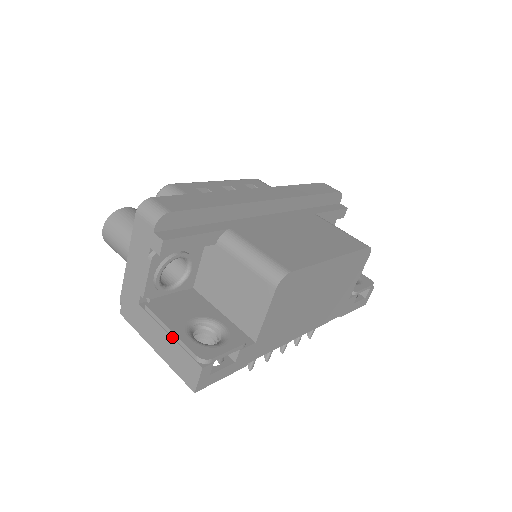
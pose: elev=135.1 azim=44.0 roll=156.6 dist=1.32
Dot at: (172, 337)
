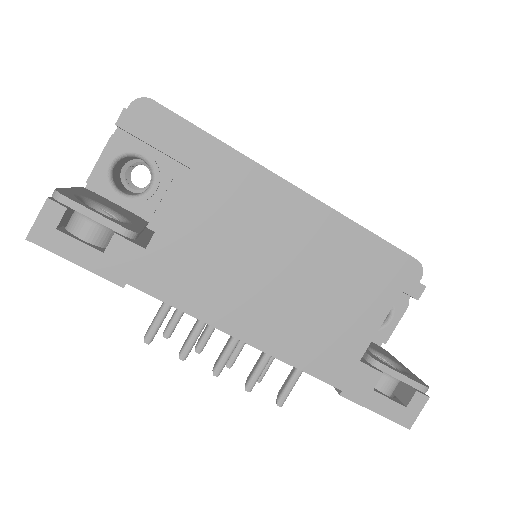
Dot at: occluded
